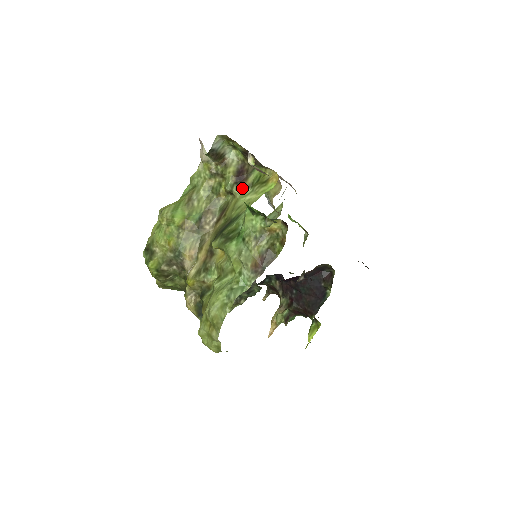
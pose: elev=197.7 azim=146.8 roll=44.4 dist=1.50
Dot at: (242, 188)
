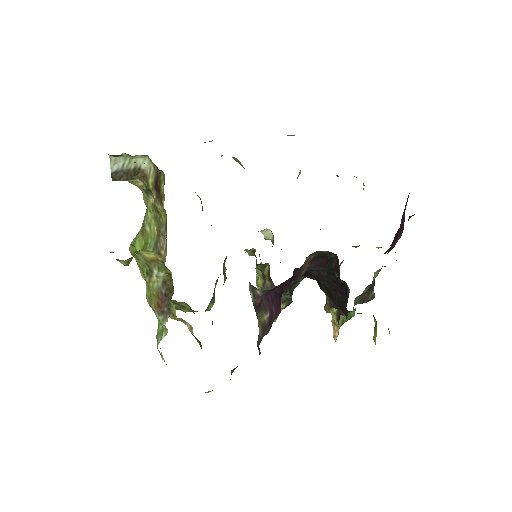
Dot at: (160, 201)
